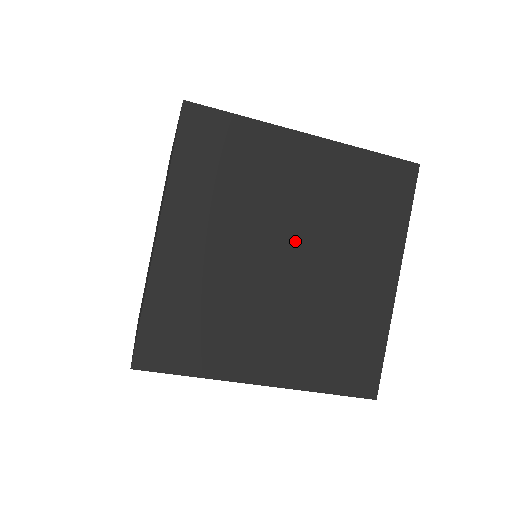
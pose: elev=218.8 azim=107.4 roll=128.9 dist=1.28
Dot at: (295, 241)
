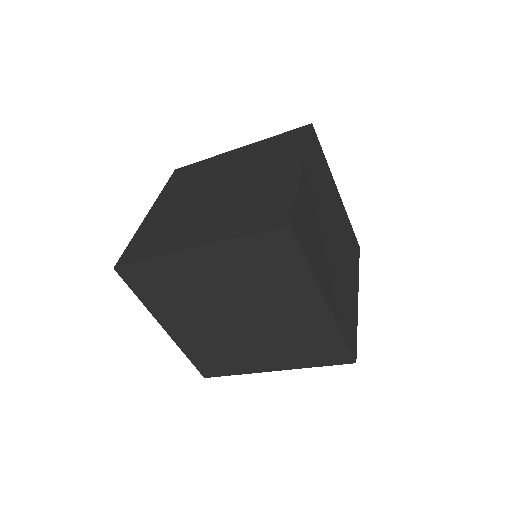
Dot at: (236, 307)
